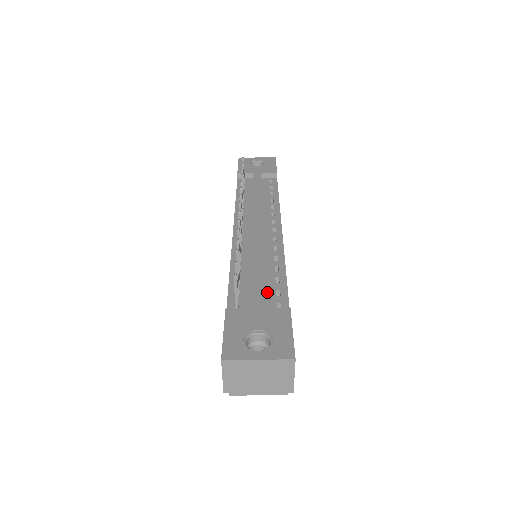
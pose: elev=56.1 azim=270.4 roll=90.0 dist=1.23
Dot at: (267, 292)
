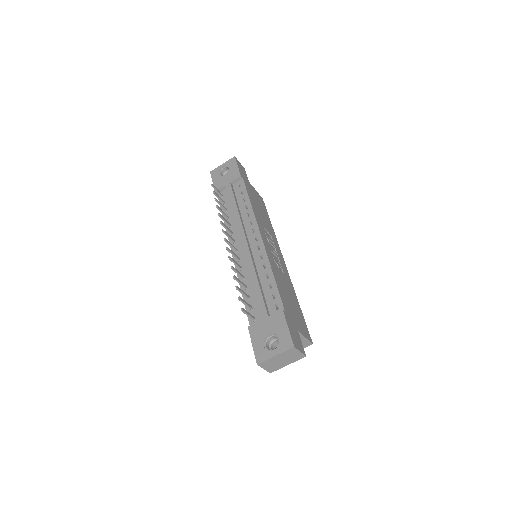
Dot at: (267, 299)
